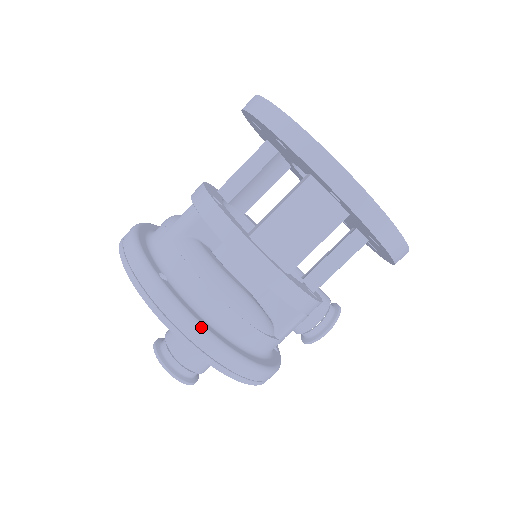
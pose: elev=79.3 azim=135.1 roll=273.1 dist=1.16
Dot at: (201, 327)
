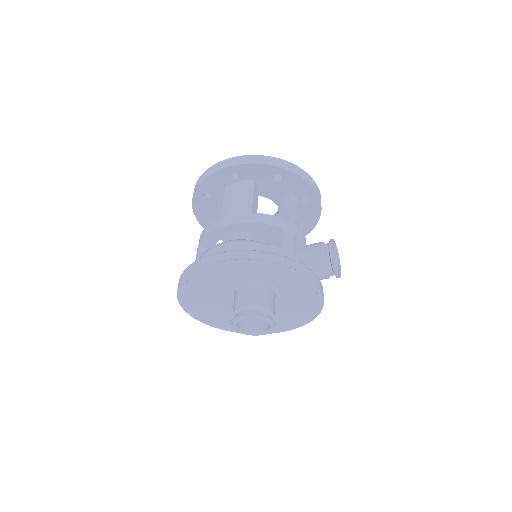
Dot at: (217, 253)
